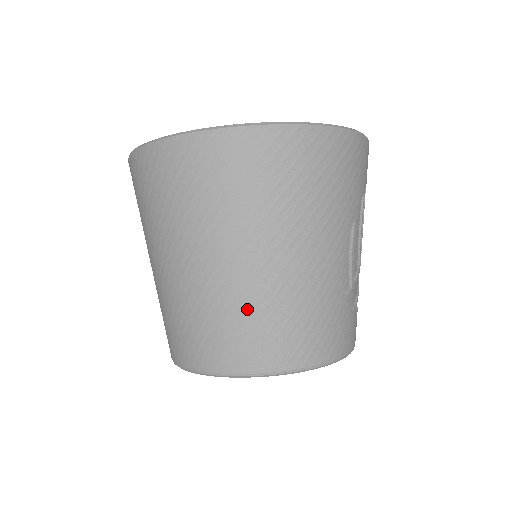
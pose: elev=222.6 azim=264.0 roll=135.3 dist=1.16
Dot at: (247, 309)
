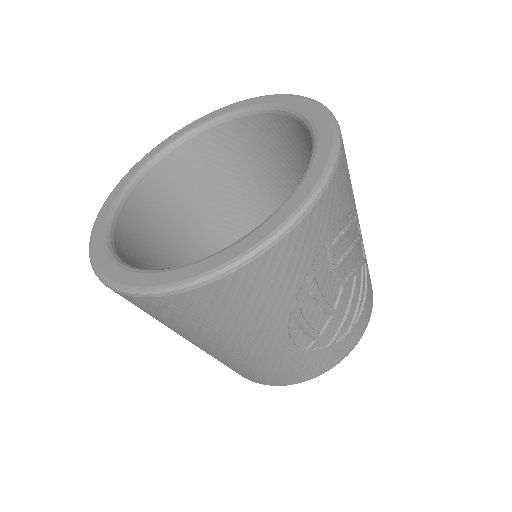
Dot at: (217, 359)
